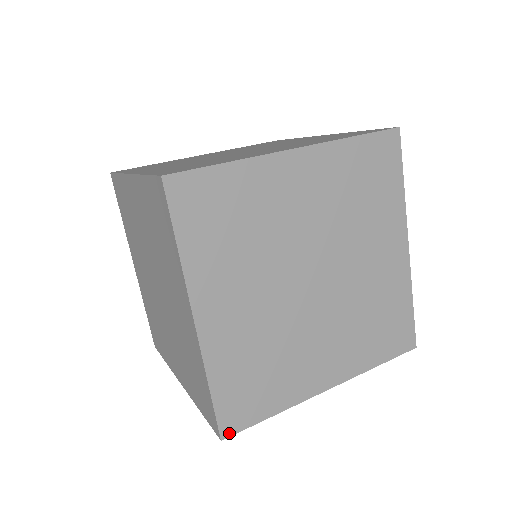
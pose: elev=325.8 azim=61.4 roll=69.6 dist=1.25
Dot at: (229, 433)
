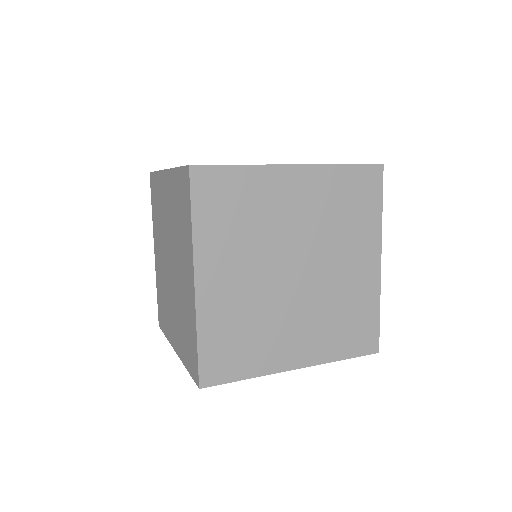
Dot at: (207, 384)
